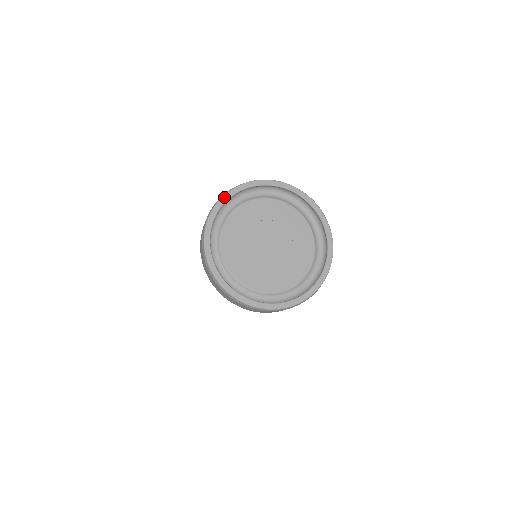
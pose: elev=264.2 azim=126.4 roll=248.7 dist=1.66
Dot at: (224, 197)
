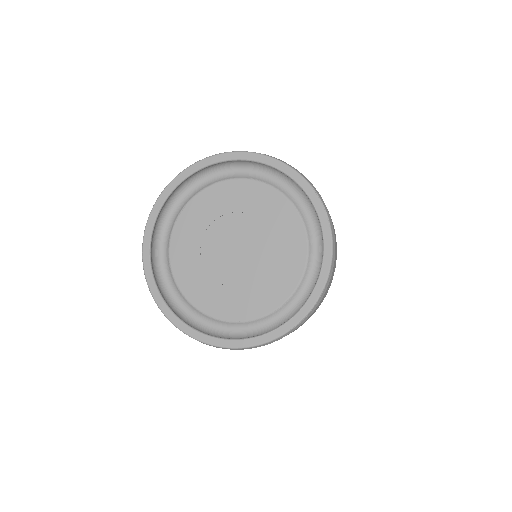
Dot at: (144, 257)
